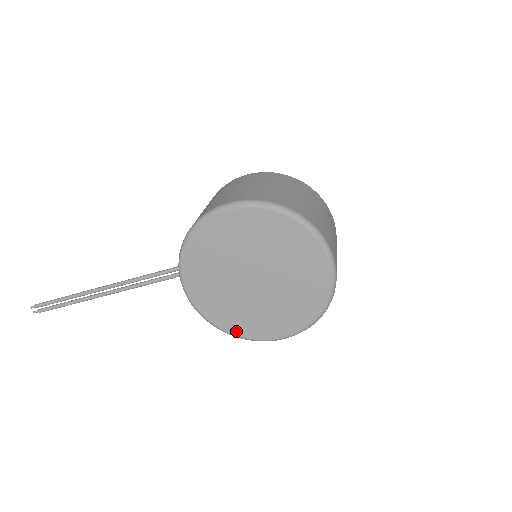
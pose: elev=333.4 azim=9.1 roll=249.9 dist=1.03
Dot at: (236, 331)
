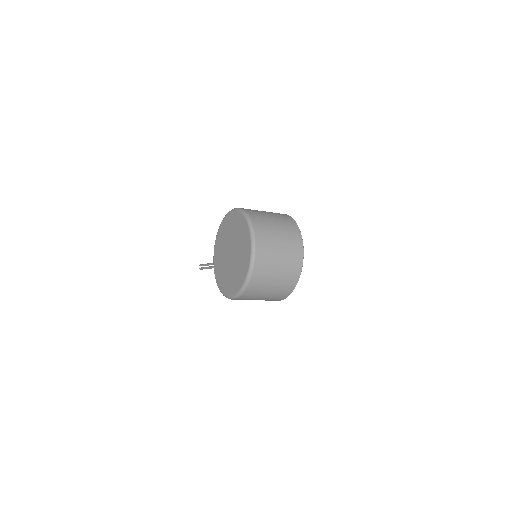
Dot at: (220, 285)
